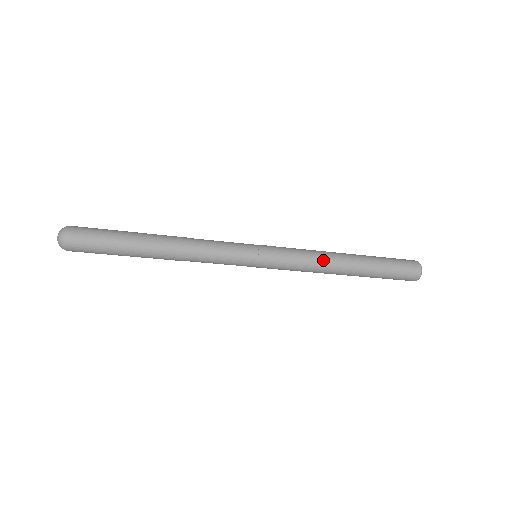
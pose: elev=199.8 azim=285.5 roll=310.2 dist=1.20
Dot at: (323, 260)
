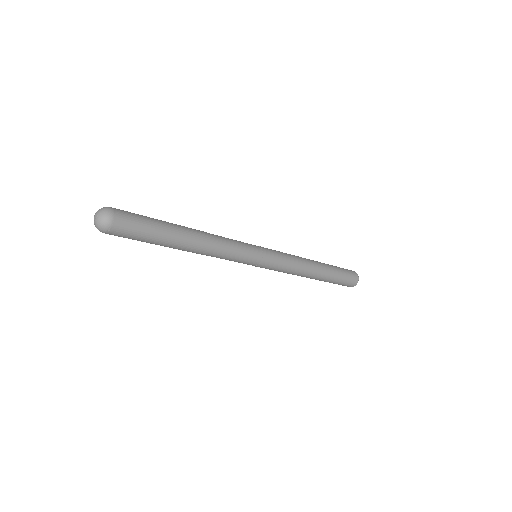
Dot at: (303, 269)
